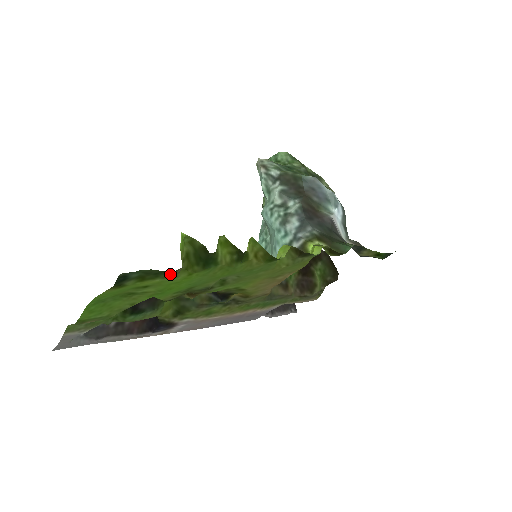
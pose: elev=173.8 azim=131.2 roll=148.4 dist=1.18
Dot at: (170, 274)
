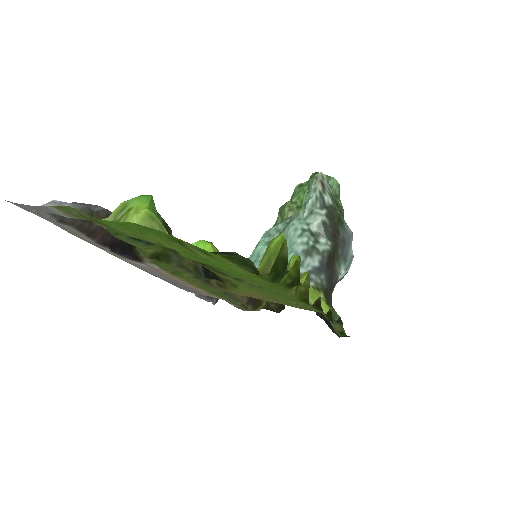
Dot at: (252, 271)
